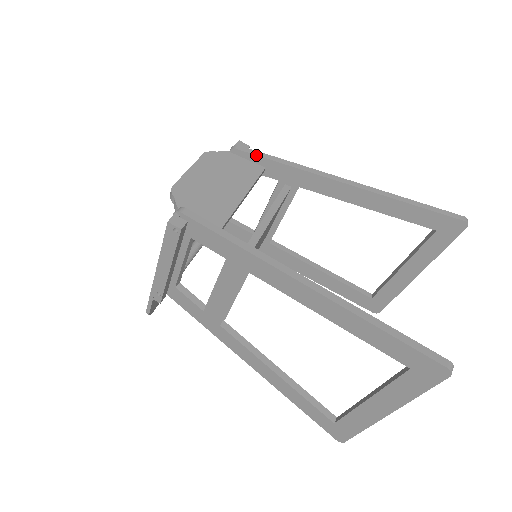
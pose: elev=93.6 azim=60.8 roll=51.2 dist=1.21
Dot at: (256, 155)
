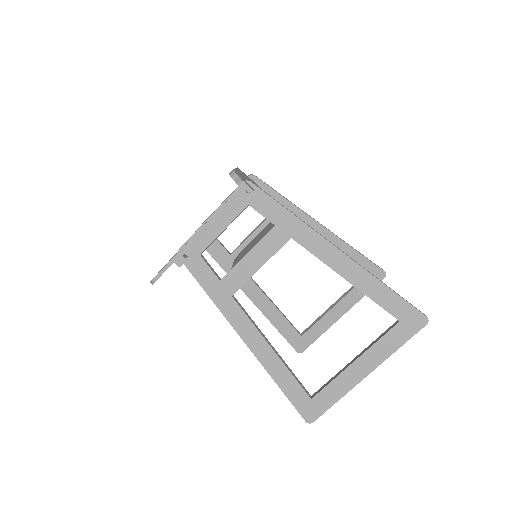
Dot at: (268, 185)
